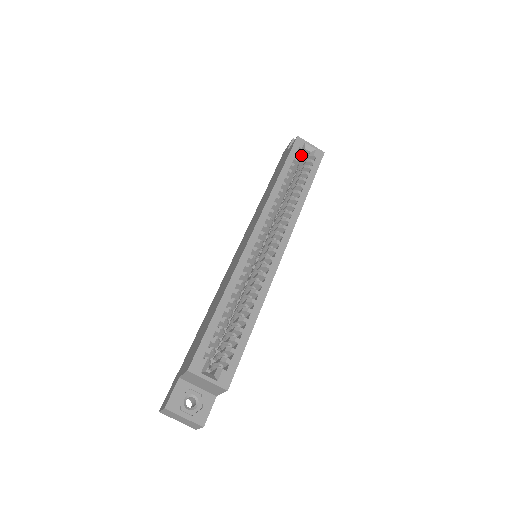
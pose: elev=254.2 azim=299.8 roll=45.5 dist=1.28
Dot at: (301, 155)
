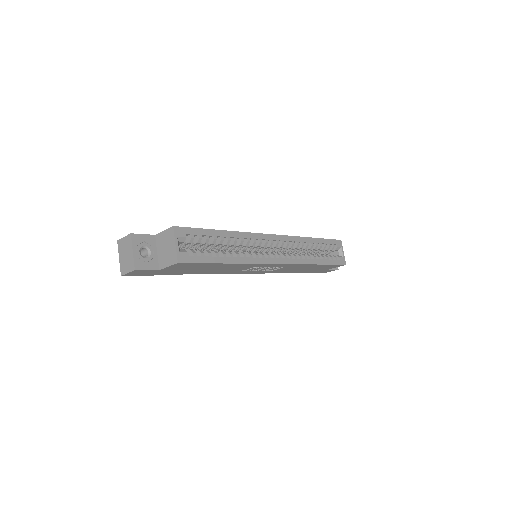
Dot at: (332, 253)
